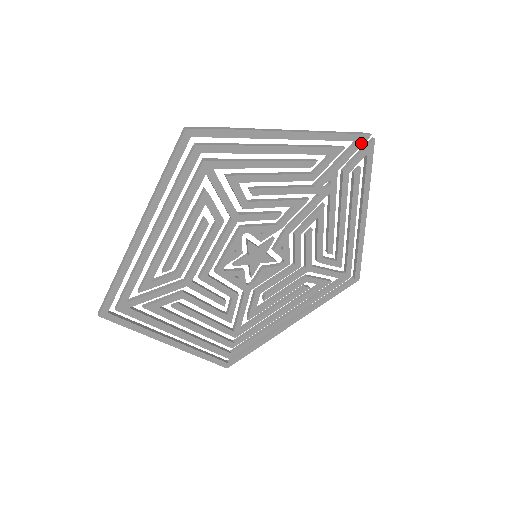
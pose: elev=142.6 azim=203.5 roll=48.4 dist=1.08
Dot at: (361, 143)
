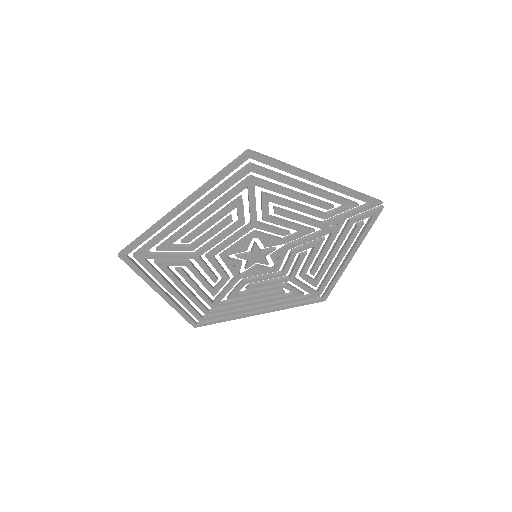
Dot at: (372, 206)
